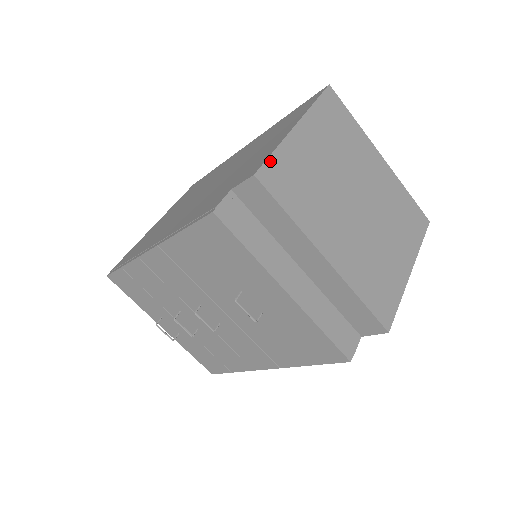
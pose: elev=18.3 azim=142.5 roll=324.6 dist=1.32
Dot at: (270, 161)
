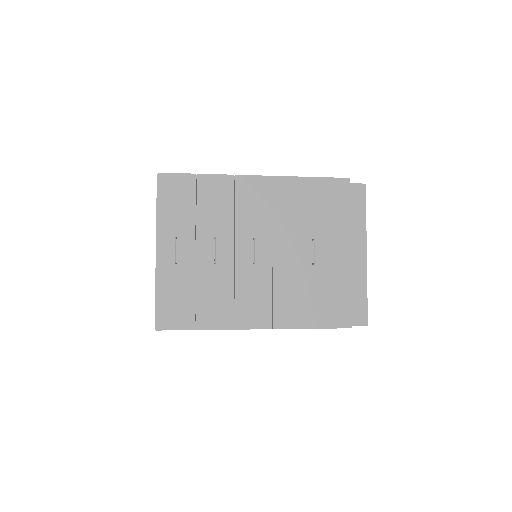
Dot at: occluded
